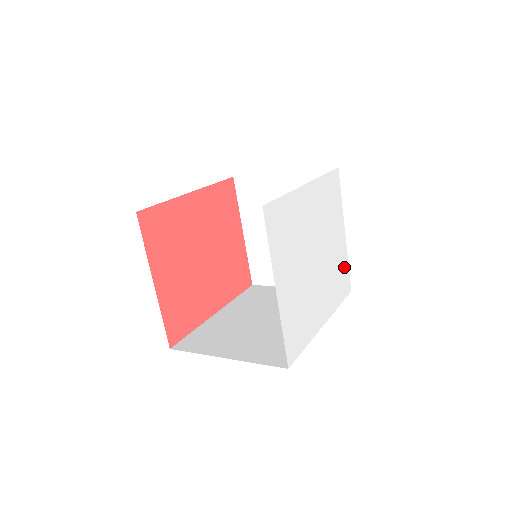
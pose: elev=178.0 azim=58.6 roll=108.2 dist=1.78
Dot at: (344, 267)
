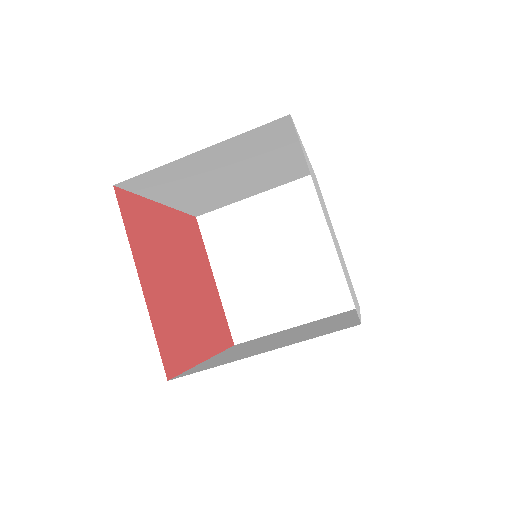
Dot at: occluded
